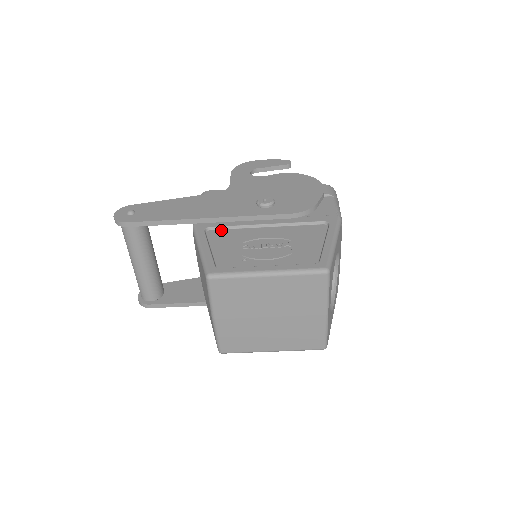
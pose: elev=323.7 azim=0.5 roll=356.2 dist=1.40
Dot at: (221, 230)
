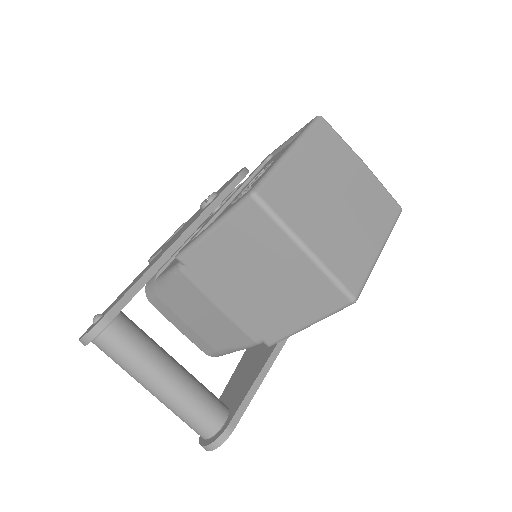
Dot at: occluded
